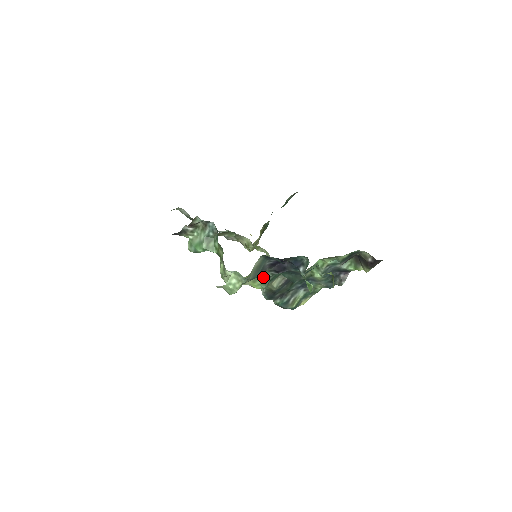
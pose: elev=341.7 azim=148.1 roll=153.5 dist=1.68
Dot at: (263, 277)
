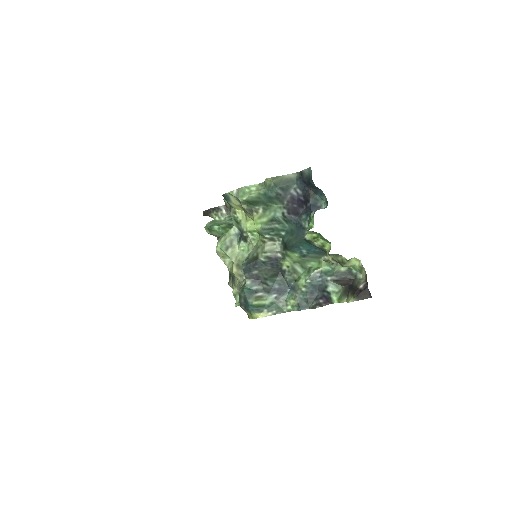
Dot at: (272, 214)
